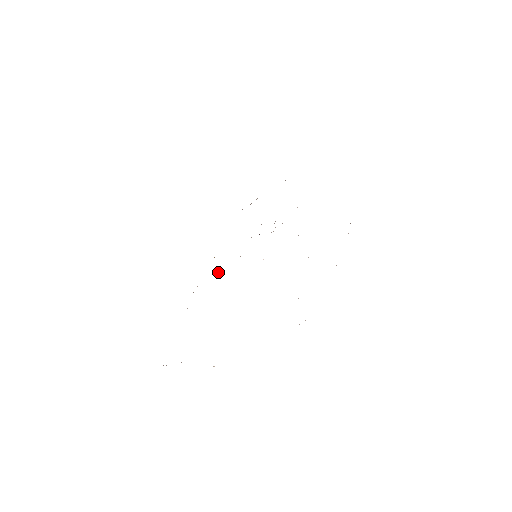
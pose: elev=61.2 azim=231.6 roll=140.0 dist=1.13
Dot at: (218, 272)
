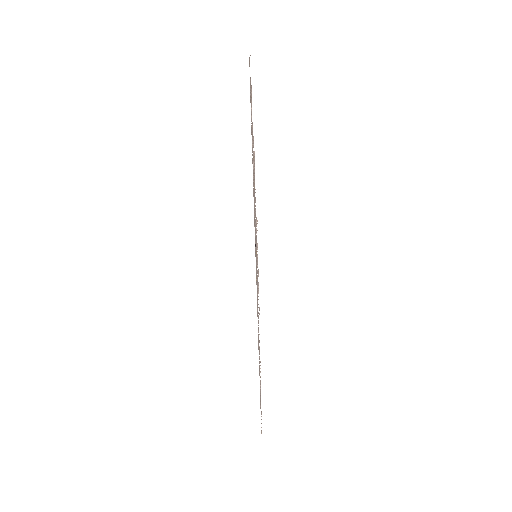
Dot at: occluded
